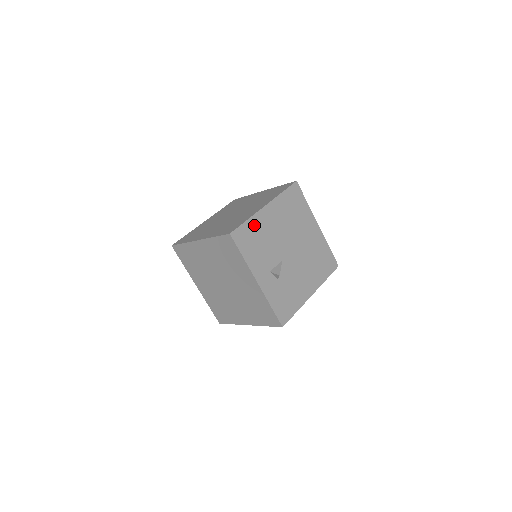
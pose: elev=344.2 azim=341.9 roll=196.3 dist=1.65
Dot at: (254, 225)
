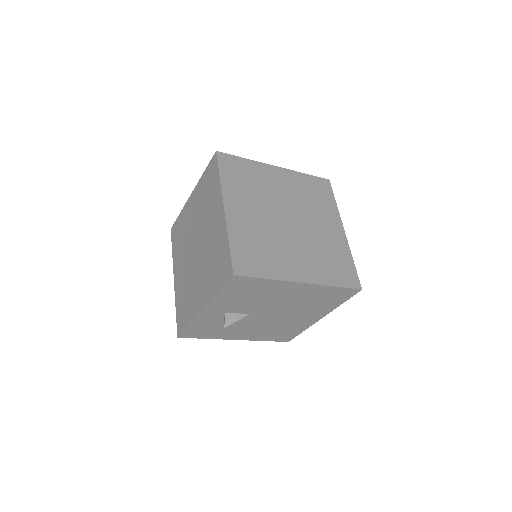
Dot at: (267, 285)
